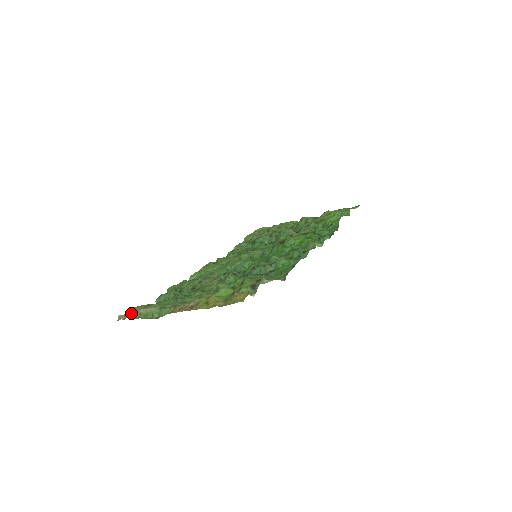
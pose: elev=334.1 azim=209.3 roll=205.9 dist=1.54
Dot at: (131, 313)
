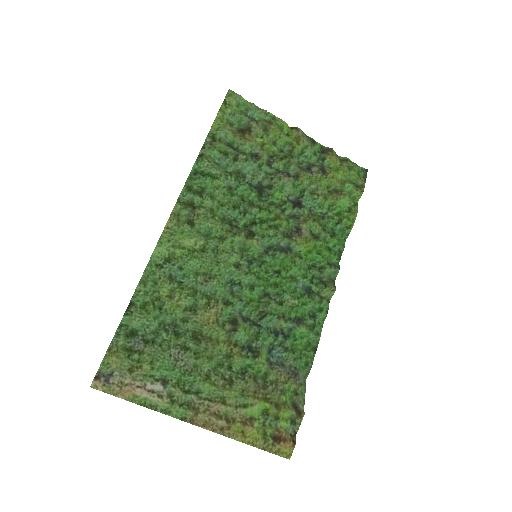
Dot at: (117, 387)
